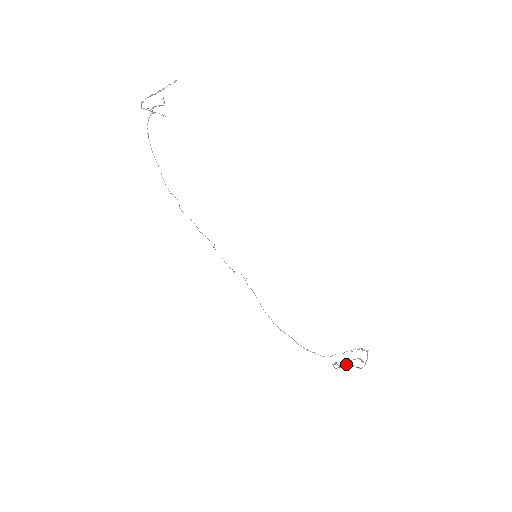
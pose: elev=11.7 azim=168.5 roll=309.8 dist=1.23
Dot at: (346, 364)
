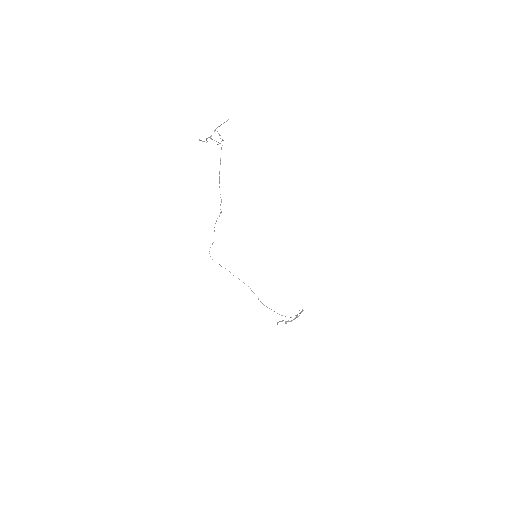
Dot at: occluded
